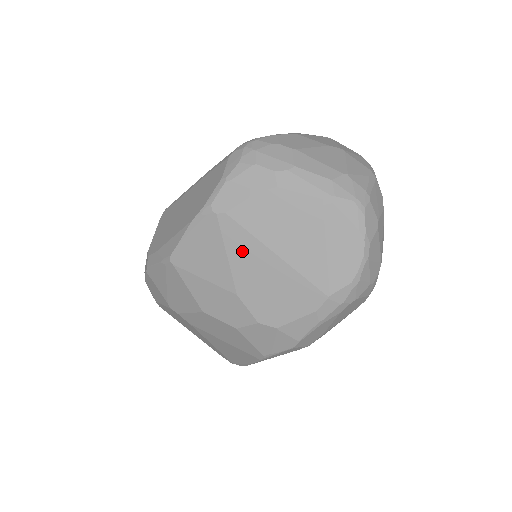
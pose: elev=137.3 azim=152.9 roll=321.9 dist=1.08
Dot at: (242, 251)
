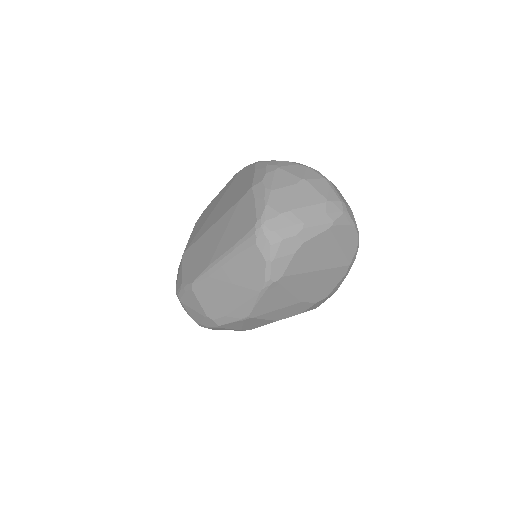
Dot at: (297, 284)
